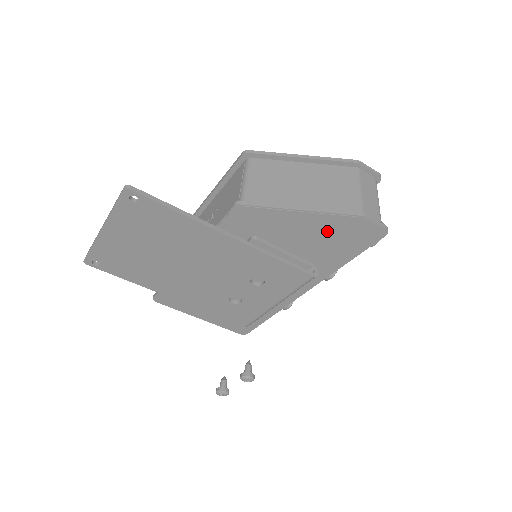
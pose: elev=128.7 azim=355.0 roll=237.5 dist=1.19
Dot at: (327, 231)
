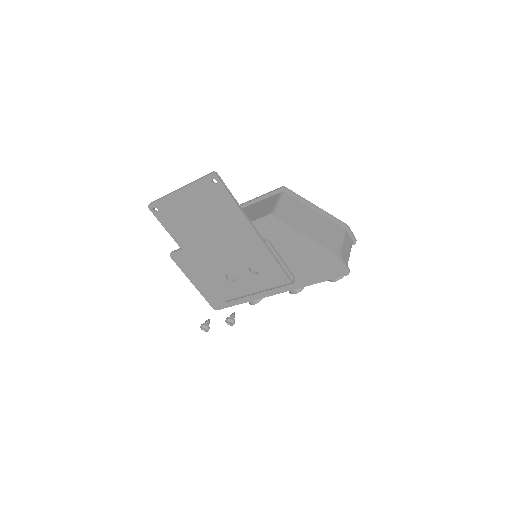
Dot at: (314, 257)
